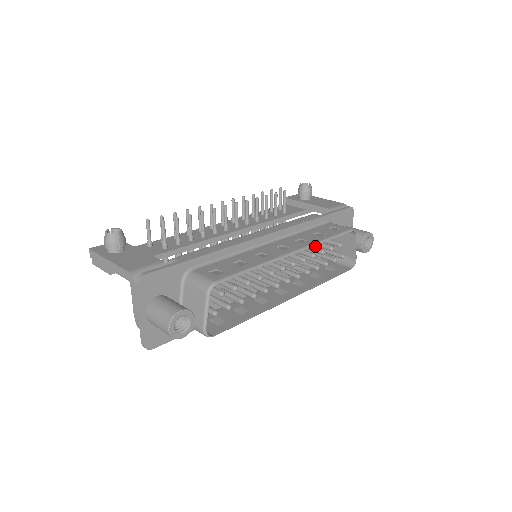
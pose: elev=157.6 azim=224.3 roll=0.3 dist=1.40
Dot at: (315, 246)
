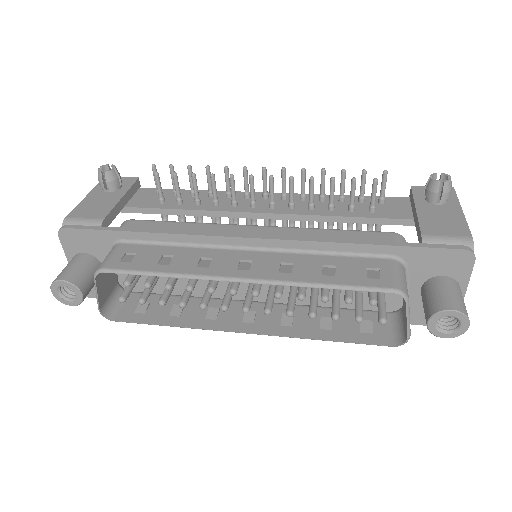
Dot at: occluded
